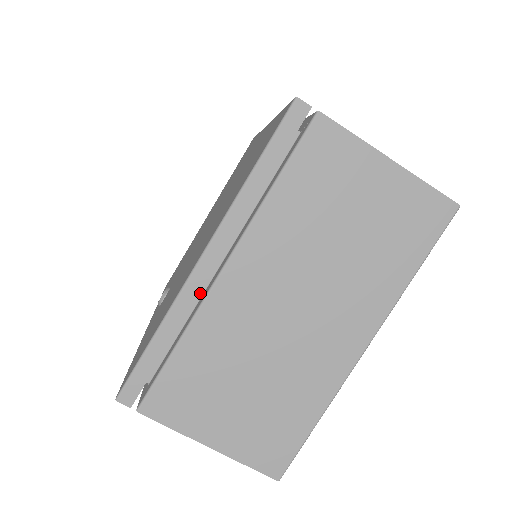
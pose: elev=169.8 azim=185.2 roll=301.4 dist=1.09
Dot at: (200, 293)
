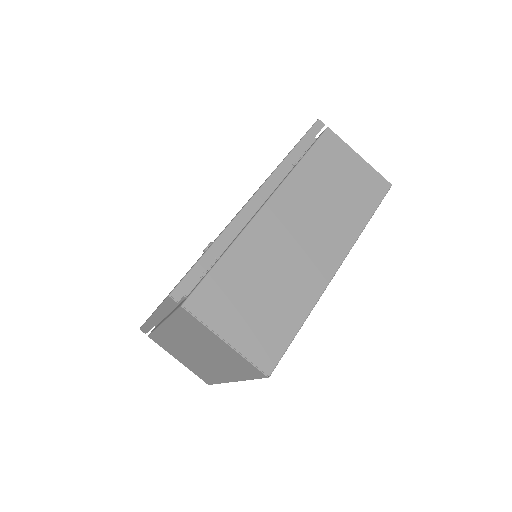
Dot at: (163, 317)
